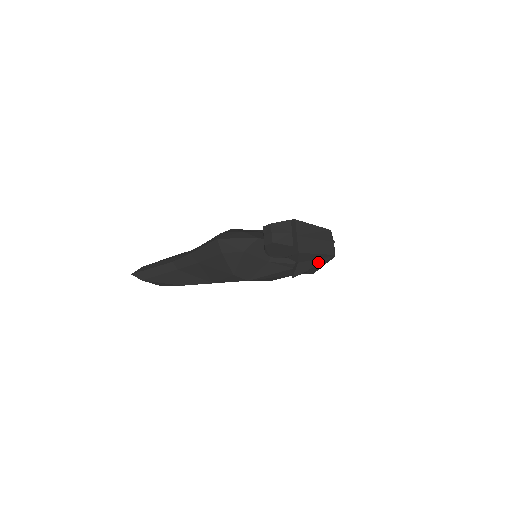
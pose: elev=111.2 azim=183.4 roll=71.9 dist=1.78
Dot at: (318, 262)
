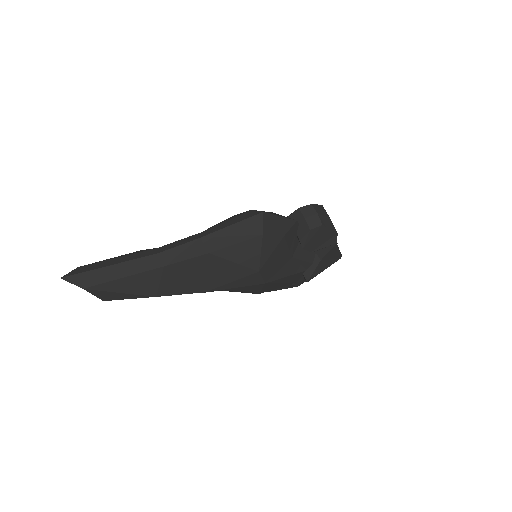
Dot at: (330, 263)
